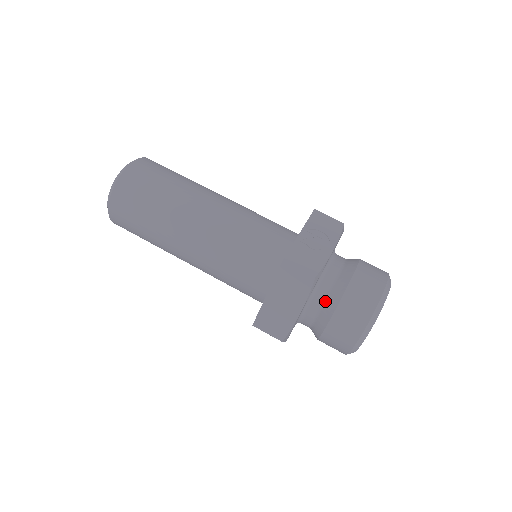
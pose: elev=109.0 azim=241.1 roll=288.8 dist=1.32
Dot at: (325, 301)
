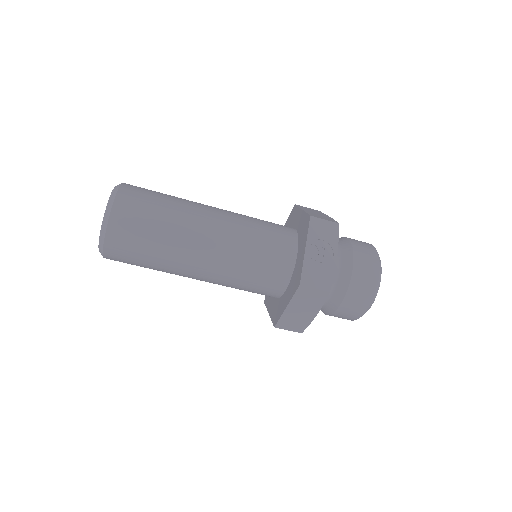
Dot at: (332, 294)
